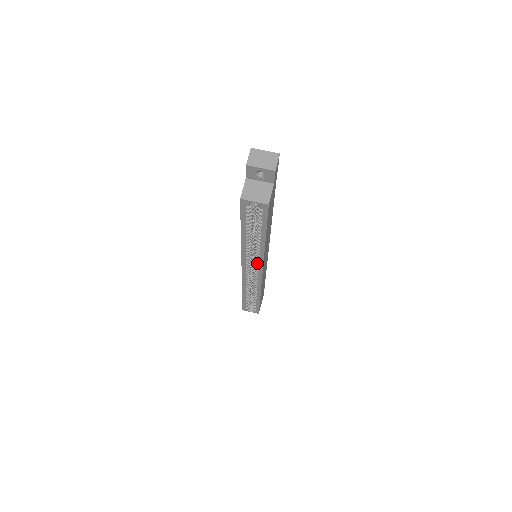
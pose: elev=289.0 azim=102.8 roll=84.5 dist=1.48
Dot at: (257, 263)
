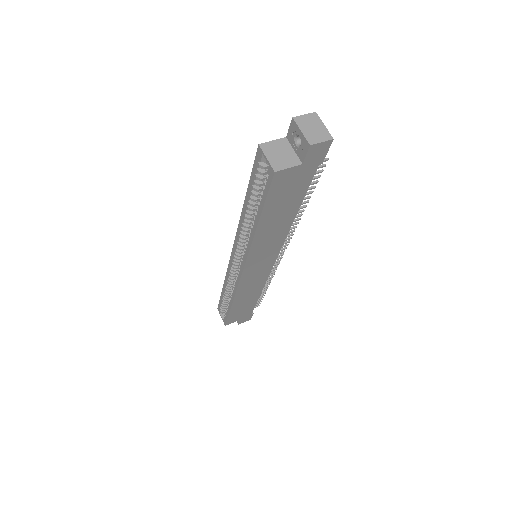
Dot at: (243, 253)
